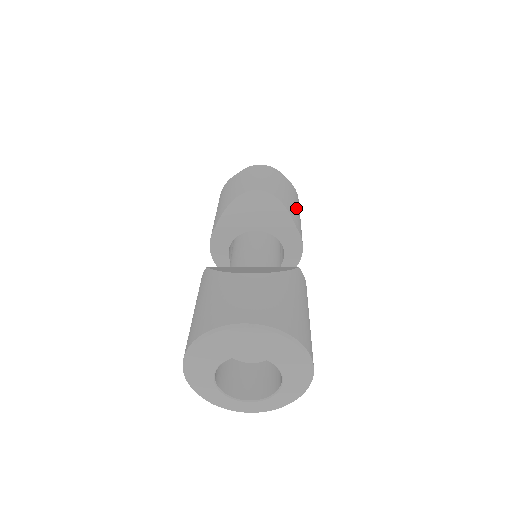
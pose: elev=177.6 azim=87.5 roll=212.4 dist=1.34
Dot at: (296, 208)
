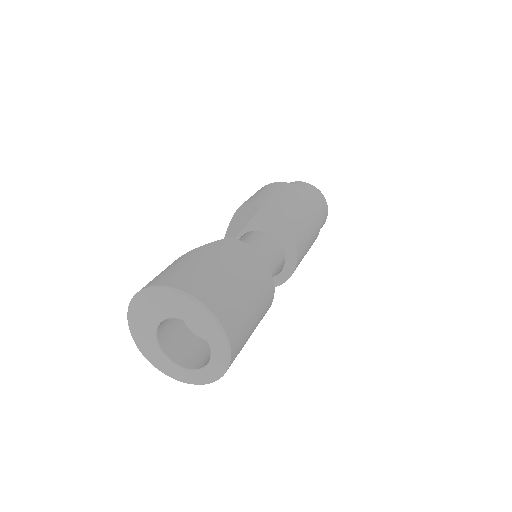
Dot at: (277, 197)
